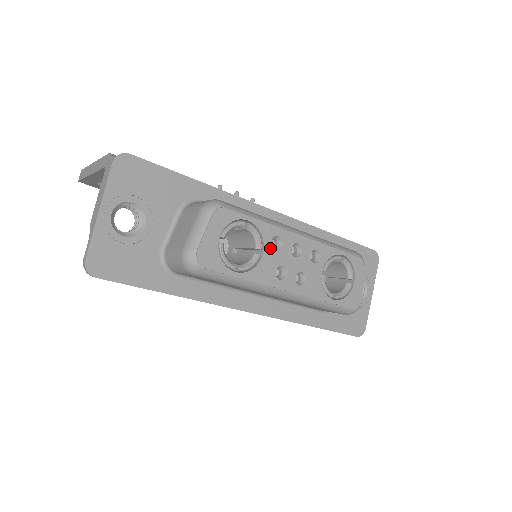
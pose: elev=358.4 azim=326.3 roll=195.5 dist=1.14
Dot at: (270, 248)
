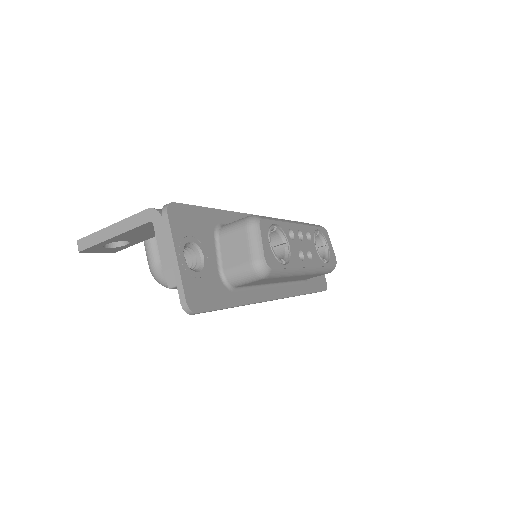
Dot at: (290, 239)
